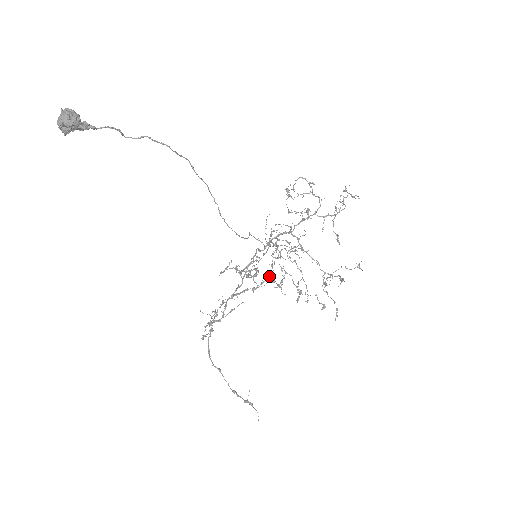
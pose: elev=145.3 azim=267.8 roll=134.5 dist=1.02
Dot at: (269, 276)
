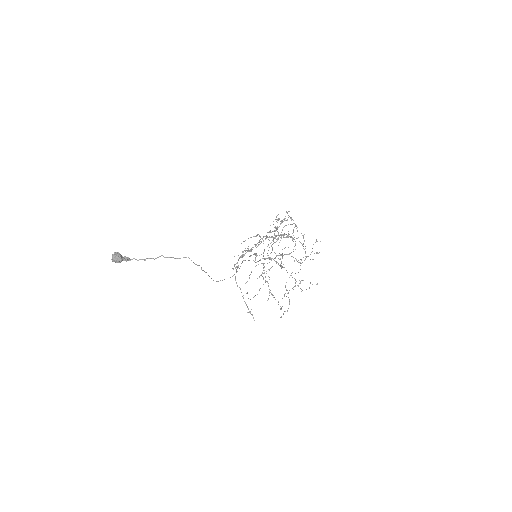
Dot at: (283, 237)
